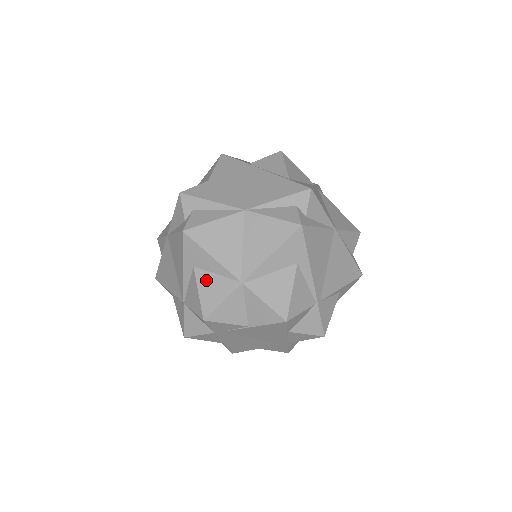
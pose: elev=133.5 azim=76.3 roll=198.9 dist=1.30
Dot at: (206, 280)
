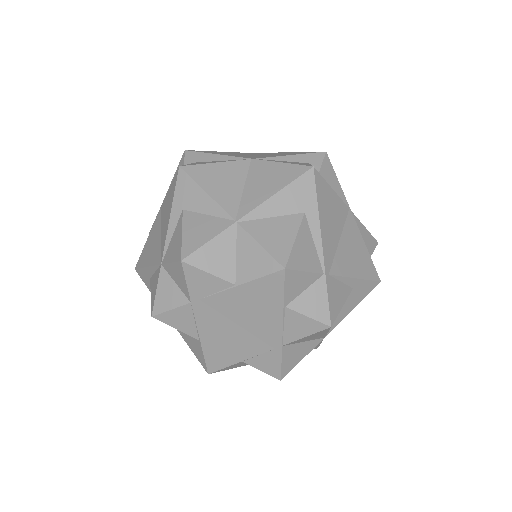
Dot at: (194, 221)
